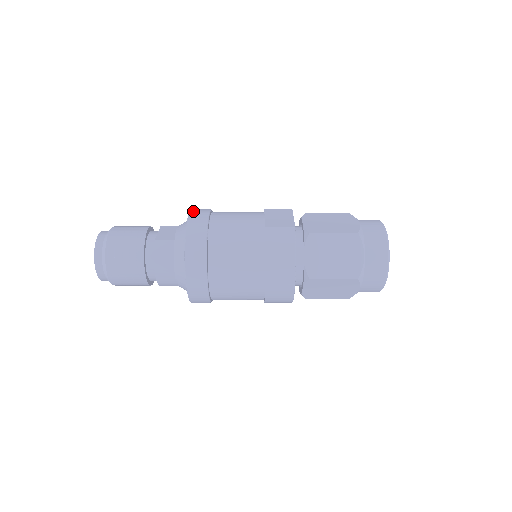
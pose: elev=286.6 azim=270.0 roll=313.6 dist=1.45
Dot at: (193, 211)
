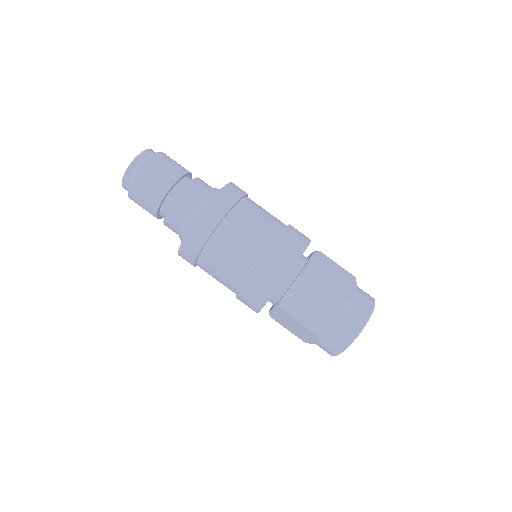
Dot at: (201, 217)
